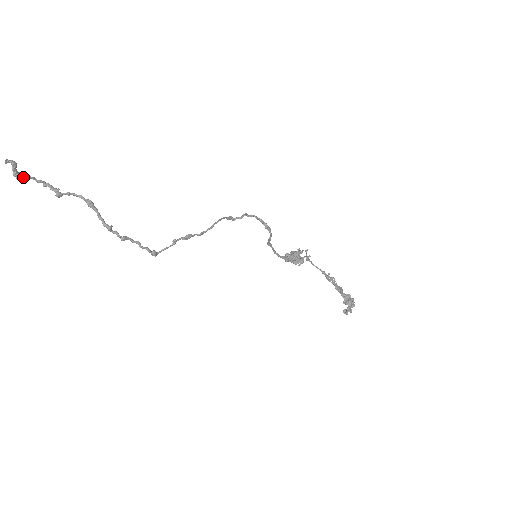
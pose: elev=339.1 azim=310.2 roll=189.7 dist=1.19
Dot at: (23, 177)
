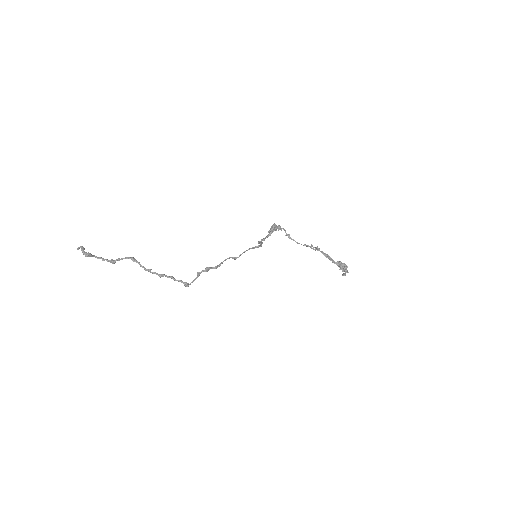
Dot at: (89, 254)
